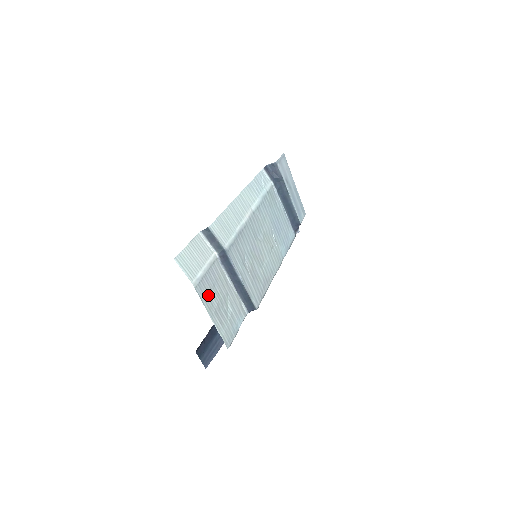
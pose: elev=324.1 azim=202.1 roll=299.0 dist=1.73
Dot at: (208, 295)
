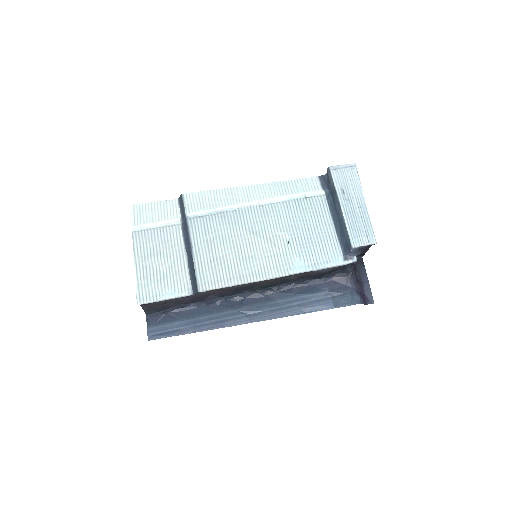
Dot at: (146, 246)
